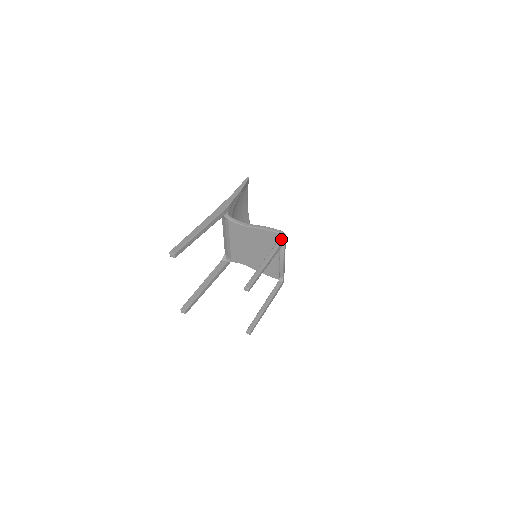
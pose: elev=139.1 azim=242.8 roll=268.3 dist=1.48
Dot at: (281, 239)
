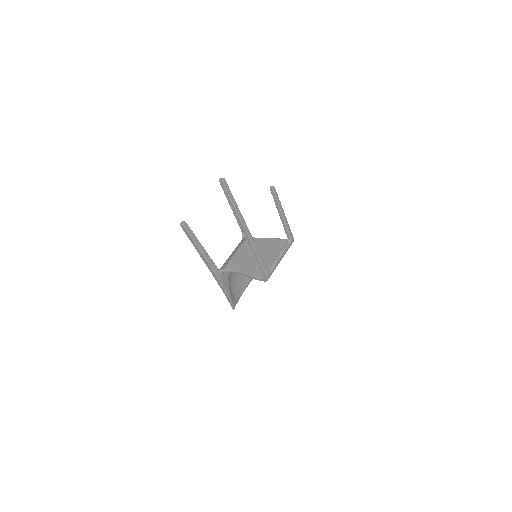
Dot at: (291, 235)
